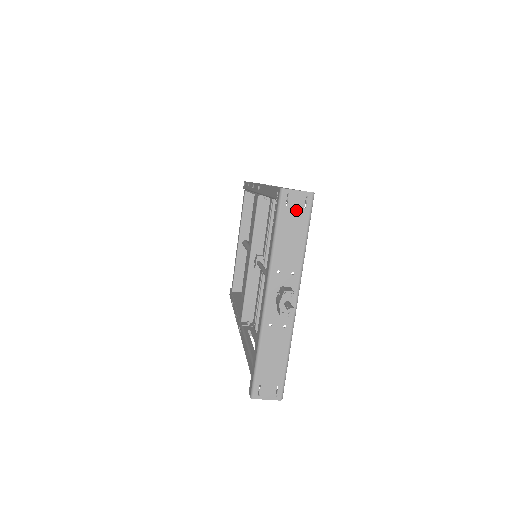
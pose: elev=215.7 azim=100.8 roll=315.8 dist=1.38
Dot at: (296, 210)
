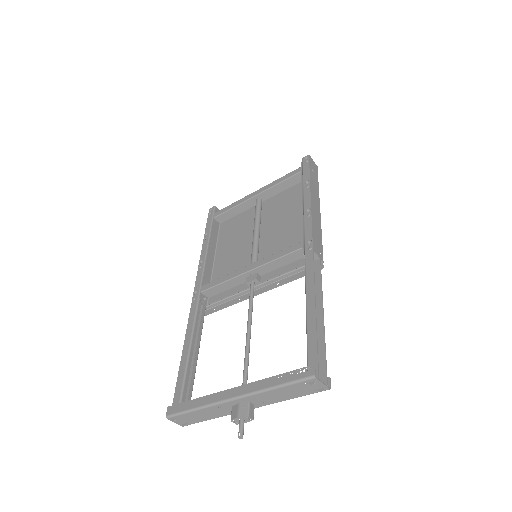
Dot at: (308, 388)
